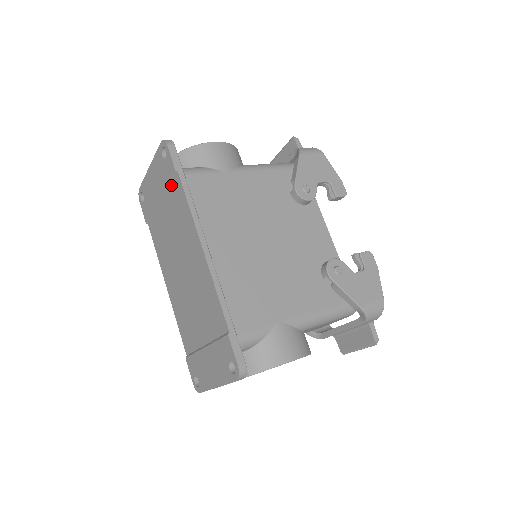
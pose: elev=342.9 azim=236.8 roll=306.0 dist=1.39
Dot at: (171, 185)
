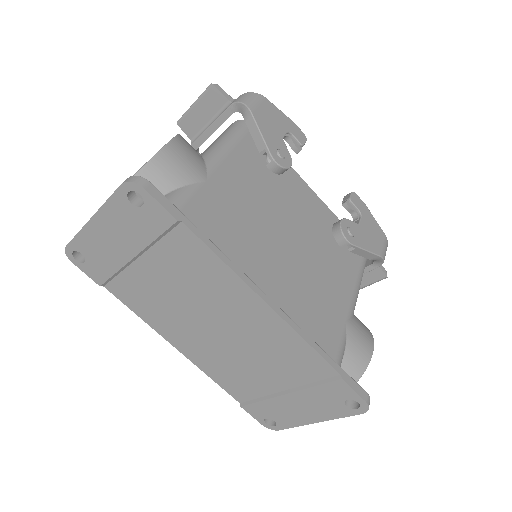
Dot at: (163, 238)
